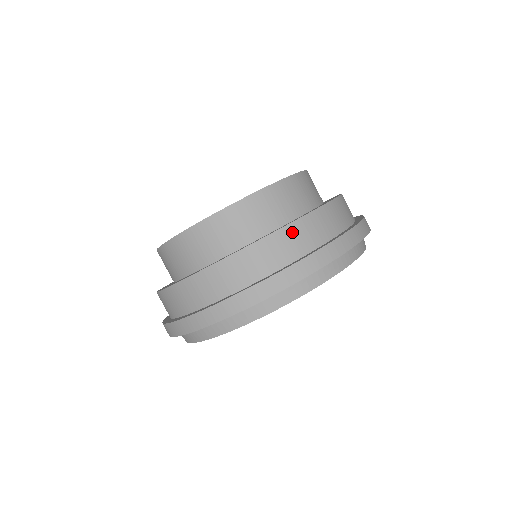
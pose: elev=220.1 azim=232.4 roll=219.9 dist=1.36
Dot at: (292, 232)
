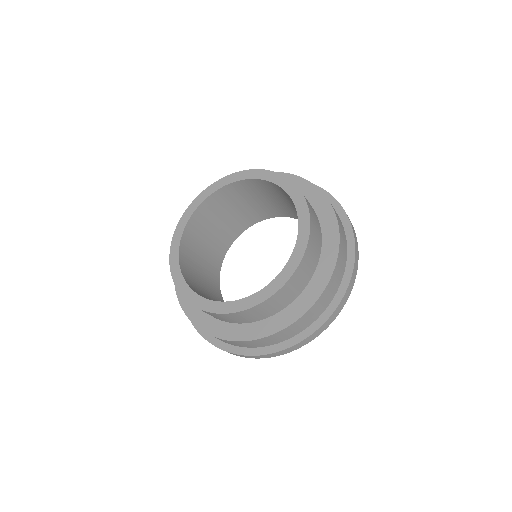
Dot at: (326, 294)
